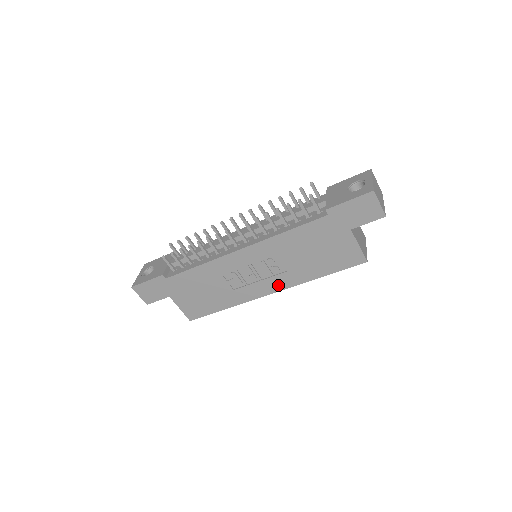
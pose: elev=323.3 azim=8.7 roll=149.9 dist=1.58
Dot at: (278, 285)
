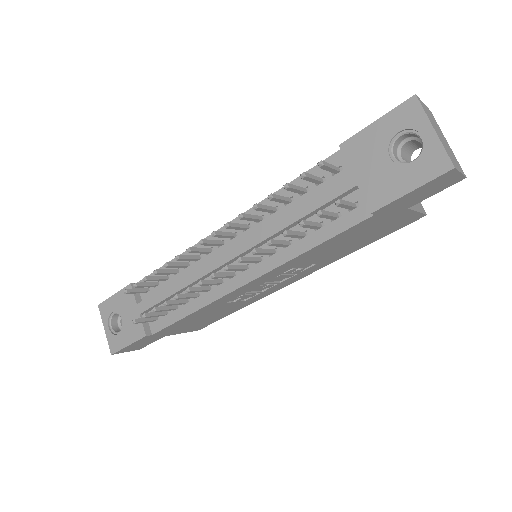
Dot at: (303, 275)
